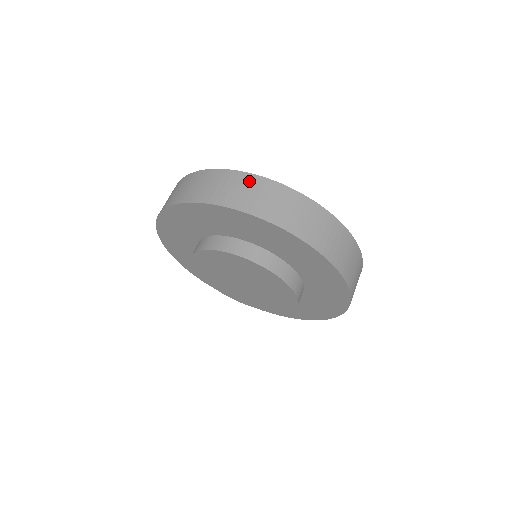
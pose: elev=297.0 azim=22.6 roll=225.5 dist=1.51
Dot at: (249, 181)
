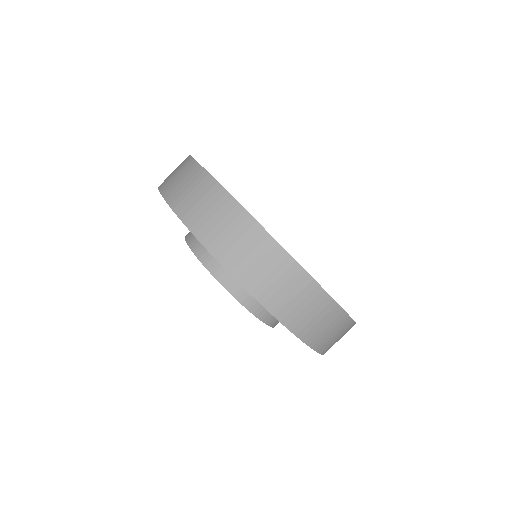
Dot at: (333, 315)
